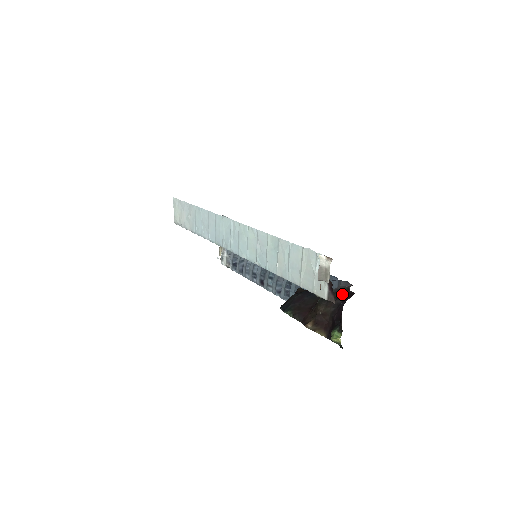
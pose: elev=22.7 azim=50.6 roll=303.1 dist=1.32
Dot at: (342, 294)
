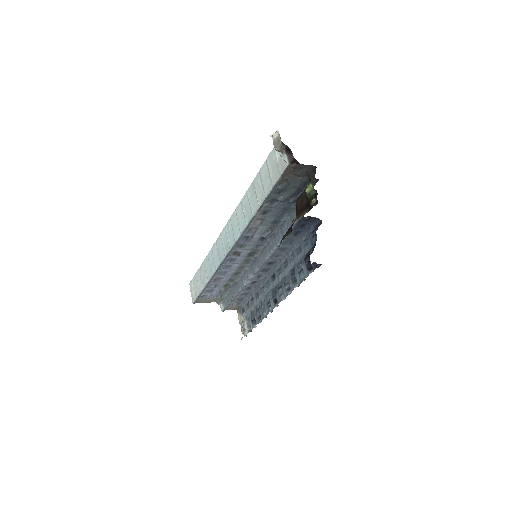
Dot at: occluded
